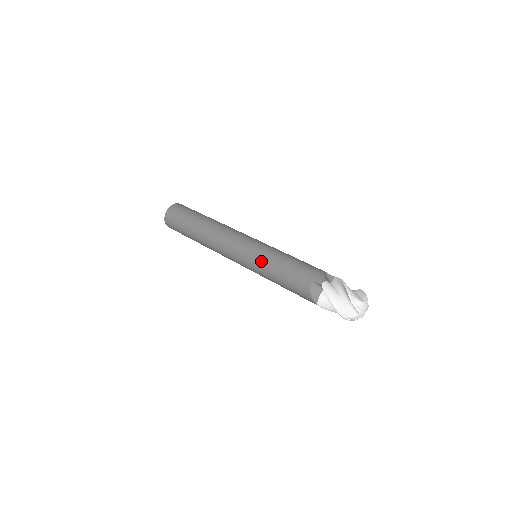
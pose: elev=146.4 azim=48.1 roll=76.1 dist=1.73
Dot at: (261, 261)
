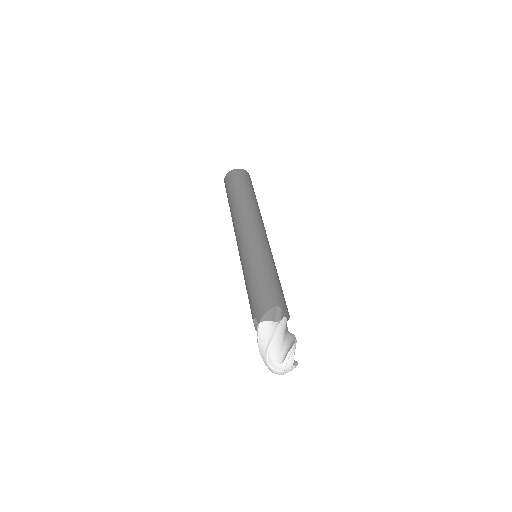
Dot at: (243, 269)
